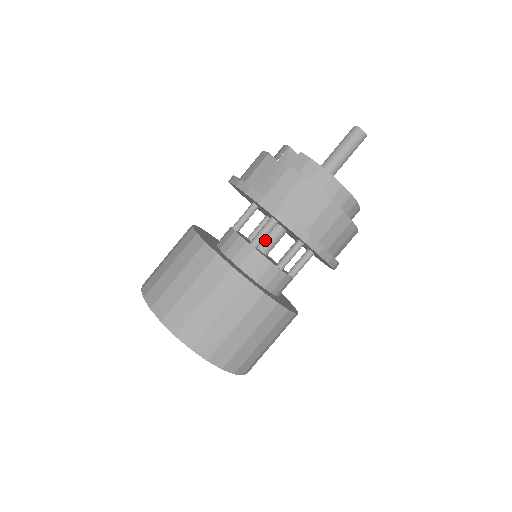
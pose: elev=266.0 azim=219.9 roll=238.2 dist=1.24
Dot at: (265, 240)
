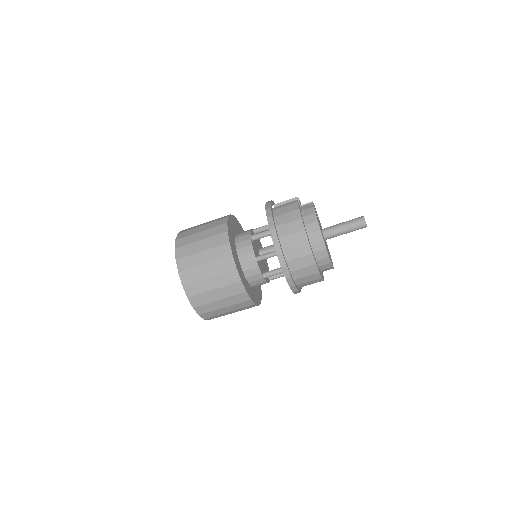
Dot at: (266, 248)
